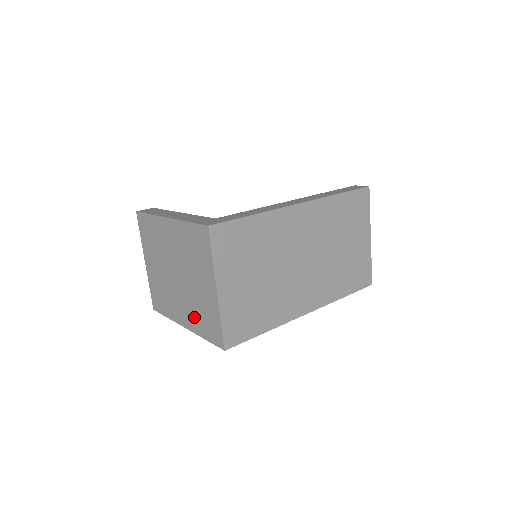
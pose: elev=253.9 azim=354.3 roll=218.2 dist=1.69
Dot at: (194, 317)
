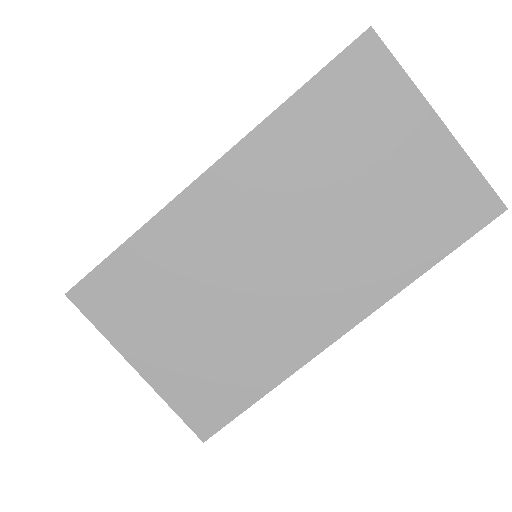
Dot at: occluded
